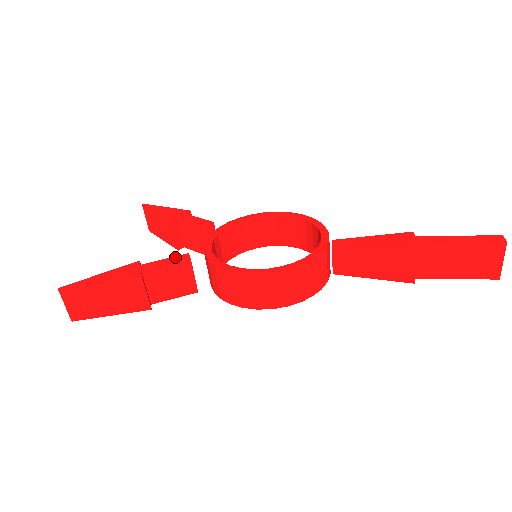
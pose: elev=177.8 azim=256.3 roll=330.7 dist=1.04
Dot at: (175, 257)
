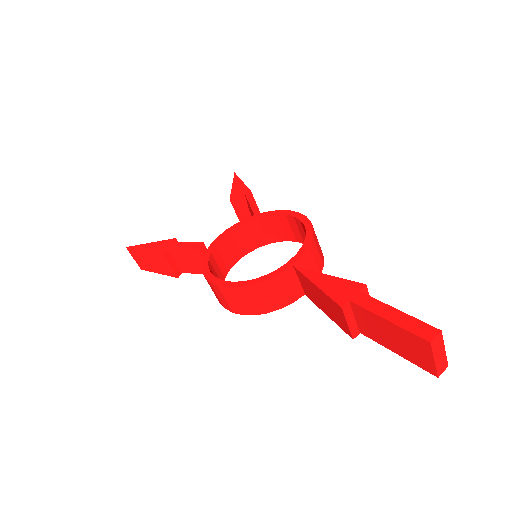
Dot at: (193, 243)
